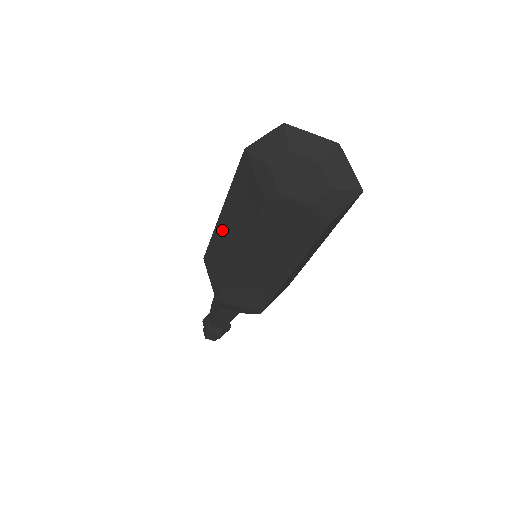
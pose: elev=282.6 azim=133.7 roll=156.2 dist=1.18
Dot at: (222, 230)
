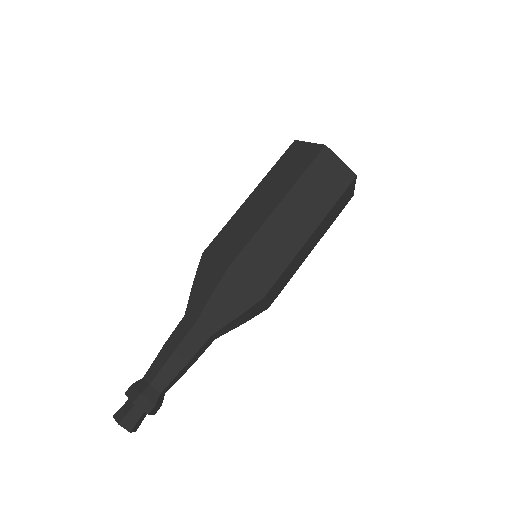
Dot at: (253, 202)
